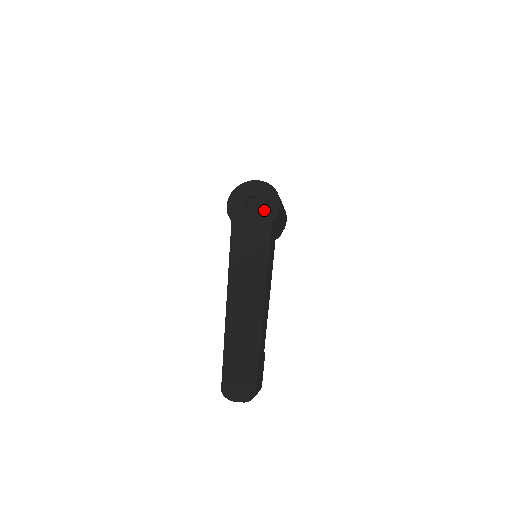
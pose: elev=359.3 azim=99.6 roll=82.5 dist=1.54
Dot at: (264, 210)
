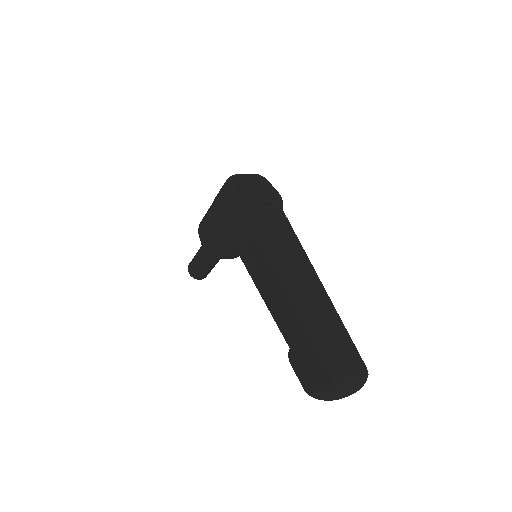
Dot at: (273, 196)
